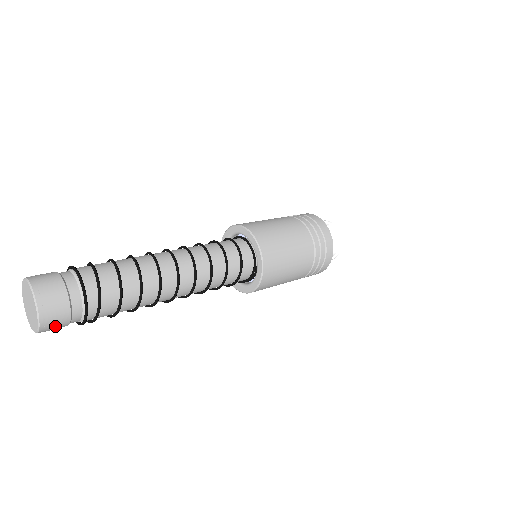
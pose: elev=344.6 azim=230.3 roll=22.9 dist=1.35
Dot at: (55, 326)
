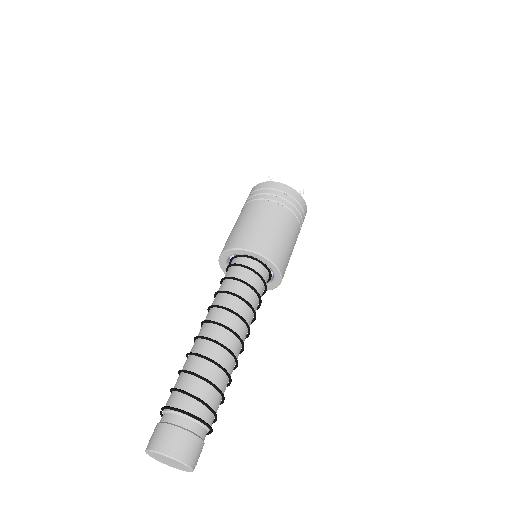
Dot at: occluded
